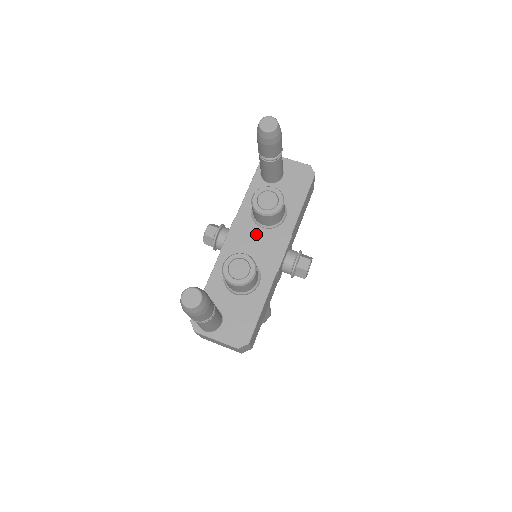
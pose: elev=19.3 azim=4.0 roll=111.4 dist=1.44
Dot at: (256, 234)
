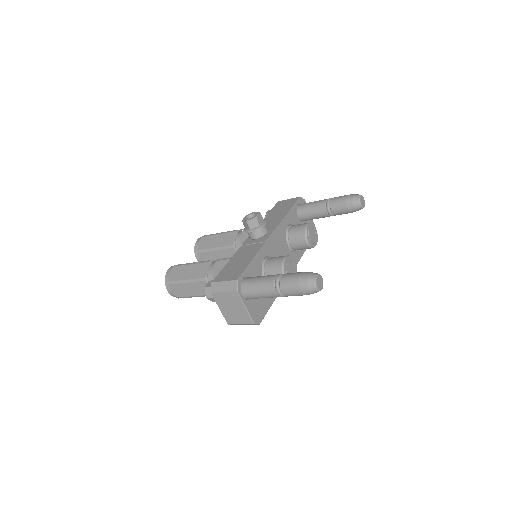
Dot at: (285, 247)
